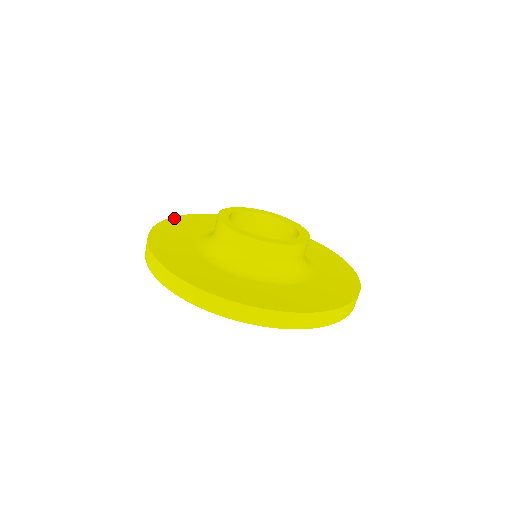
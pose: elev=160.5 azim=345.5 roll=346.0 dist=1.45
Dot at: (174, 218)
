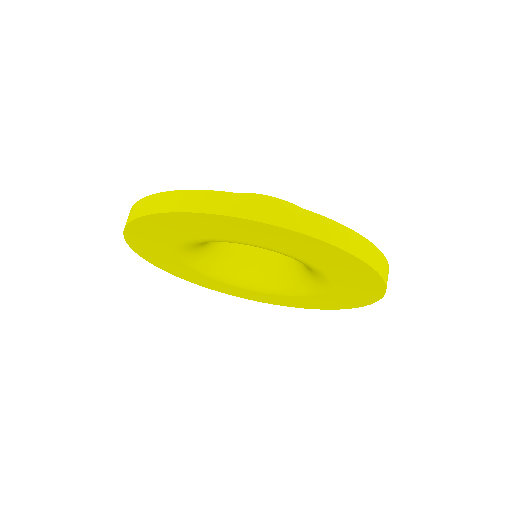
Dot at: occluded
